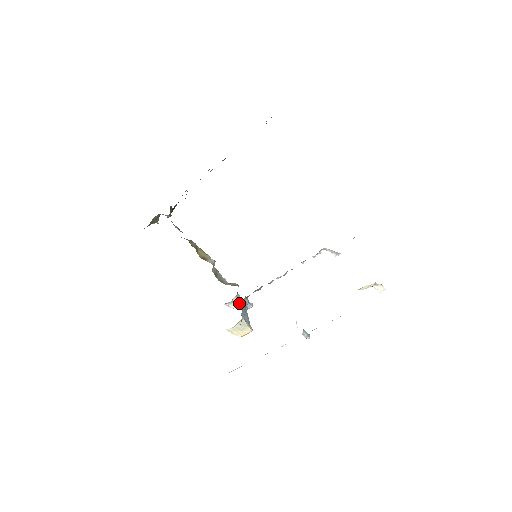
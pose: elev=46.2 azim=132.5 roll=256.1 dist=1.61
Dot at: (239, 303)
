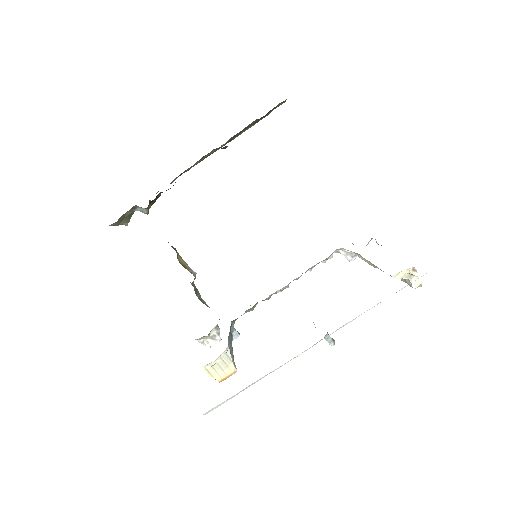
Dot at: (217, 339)
